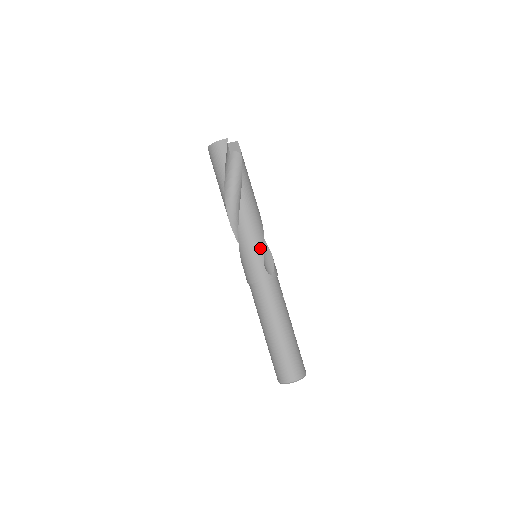
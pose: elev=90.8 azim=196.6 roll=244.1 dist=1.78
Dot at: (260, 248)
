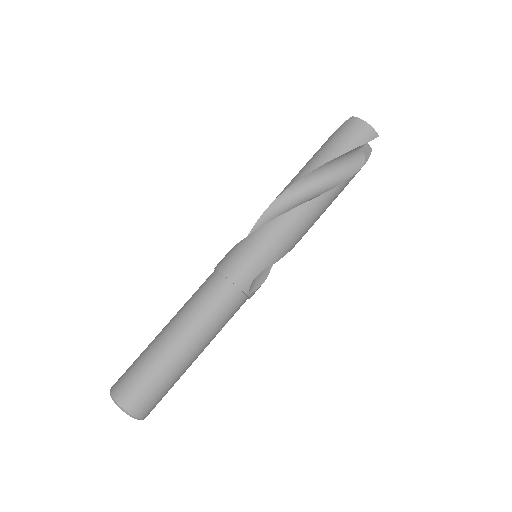
Dot at: (275, 257)
